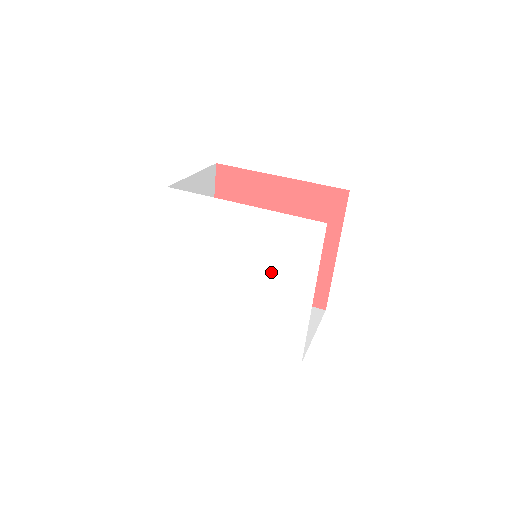
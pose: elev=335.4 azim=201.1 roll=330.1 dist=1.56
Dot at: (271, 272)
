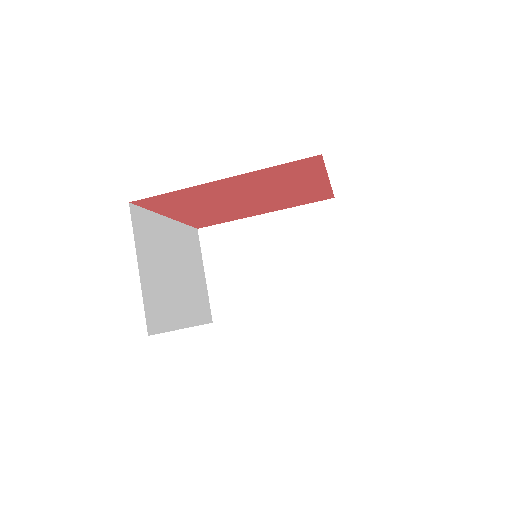
Dot at: occluded
